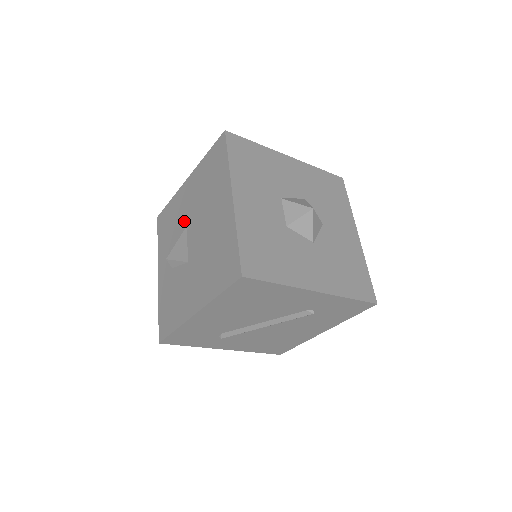
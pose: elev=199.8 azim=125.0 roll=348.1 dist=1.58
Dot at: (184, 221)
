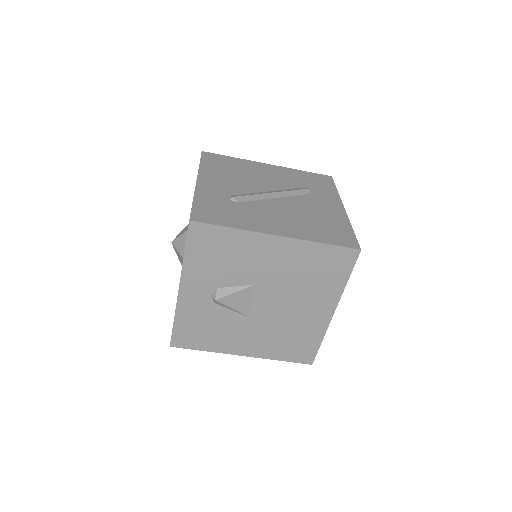
Dot at: (254, 277)
